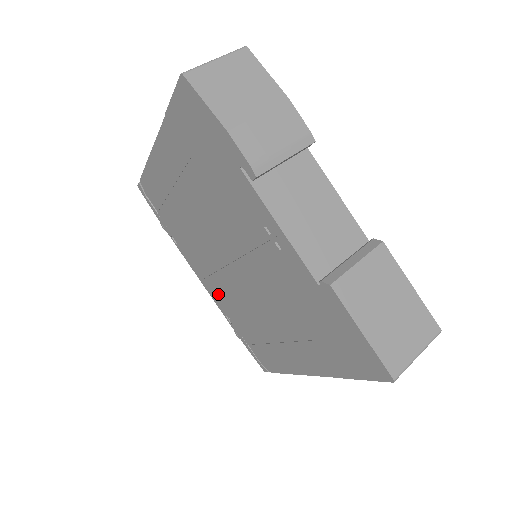
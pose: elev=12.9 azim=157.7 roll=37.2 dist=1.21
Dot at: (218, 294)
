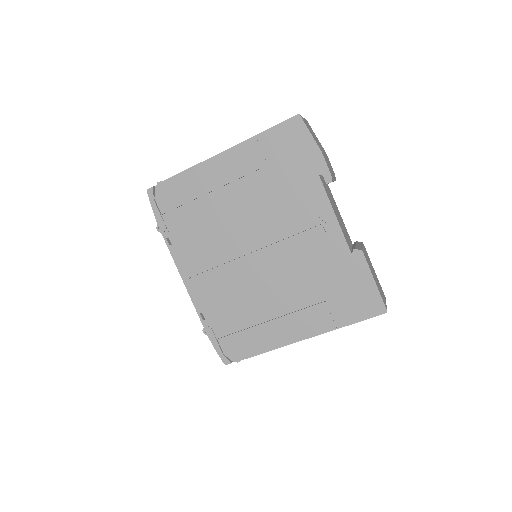
Dot at: (206, 289)
